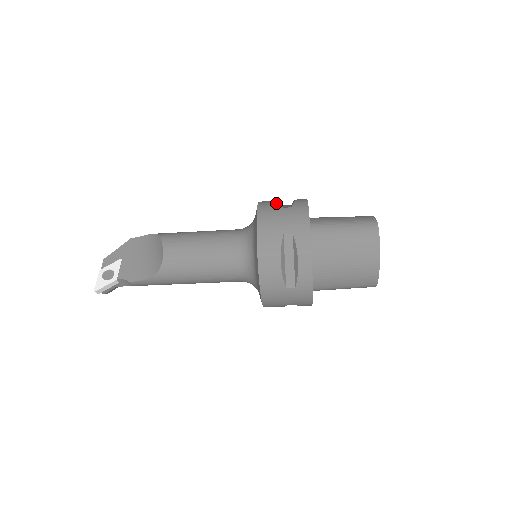
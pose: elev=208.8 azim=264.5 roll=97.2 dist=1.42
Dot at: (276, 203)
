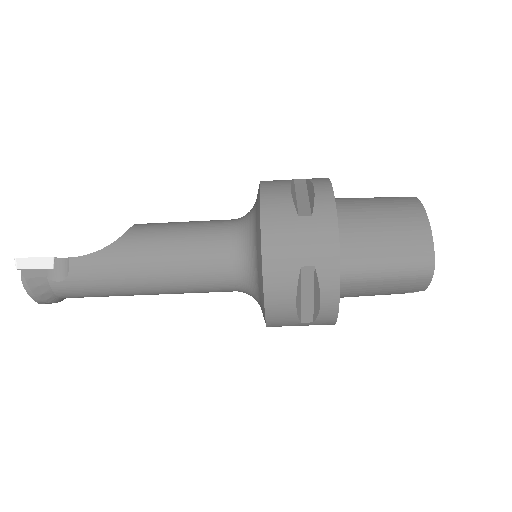
Dot at: occluded
